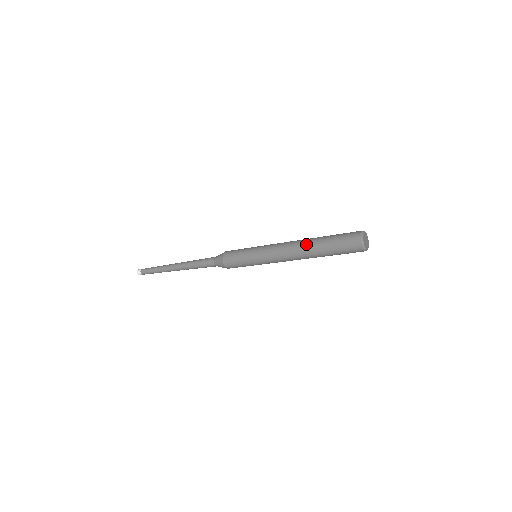
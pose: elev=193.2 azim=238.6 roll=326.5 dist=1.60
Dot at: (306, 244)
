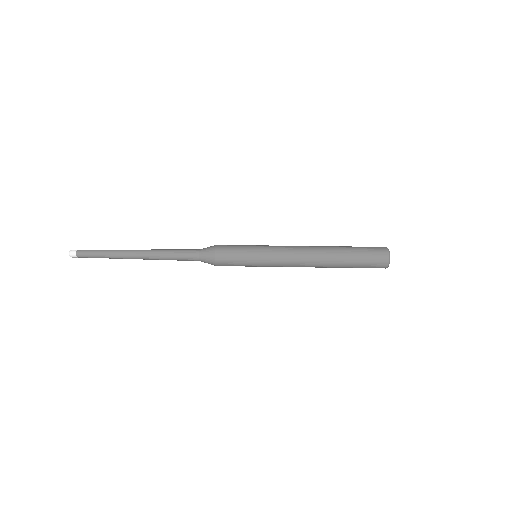
Dot at: (326, 252)
